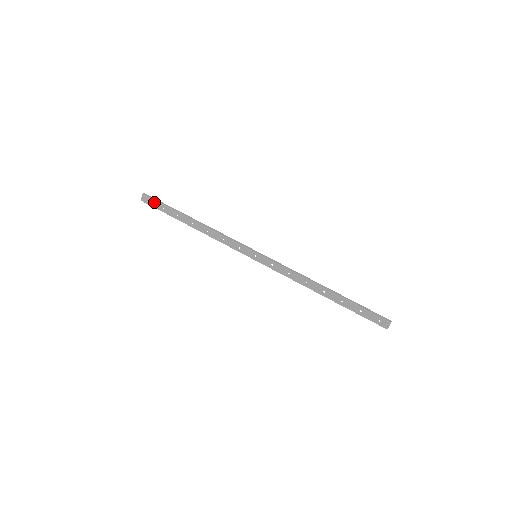
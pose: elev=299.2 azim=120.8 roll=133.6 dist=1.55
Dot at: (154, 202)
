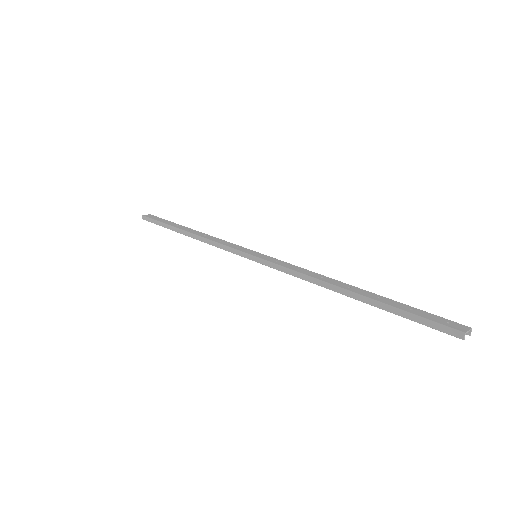
Dot at: (158, 218)
